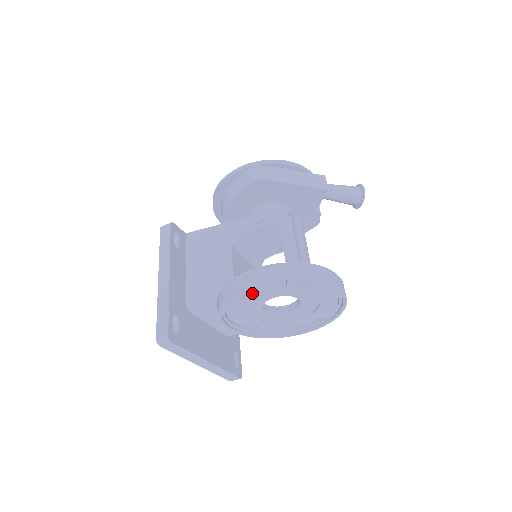
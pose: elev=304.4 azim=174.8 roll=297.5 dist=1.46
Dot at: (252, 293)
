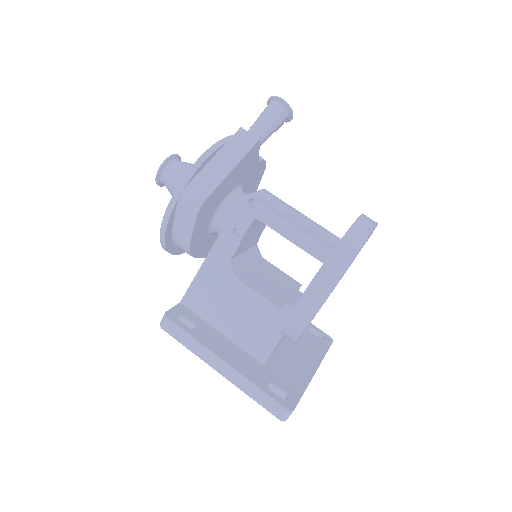
Dot at: occluded
